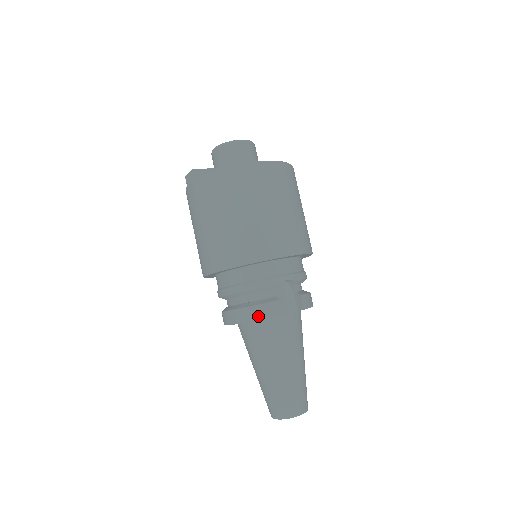
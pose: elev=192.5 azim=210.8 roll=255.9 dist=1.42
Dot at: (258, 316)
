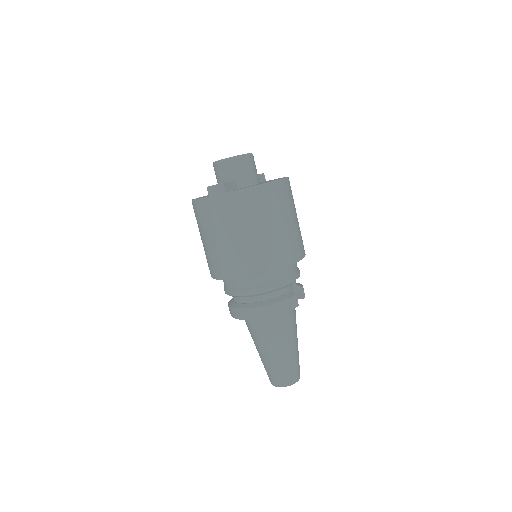
Dot at: (283, 310)
